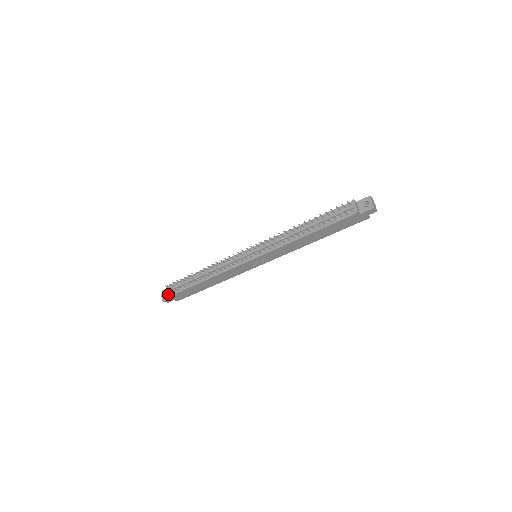
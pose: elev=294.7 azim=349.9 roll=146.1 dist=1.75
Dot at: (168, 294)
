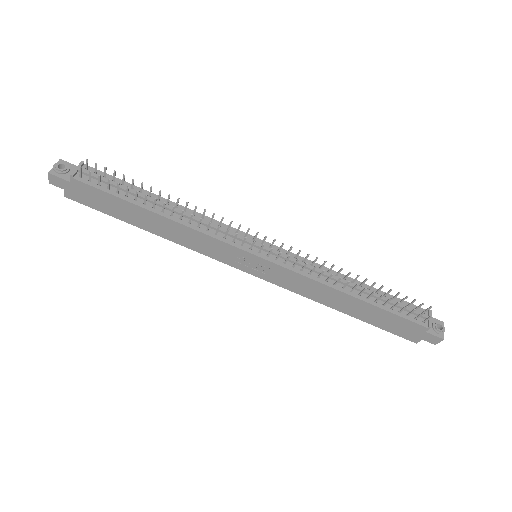
Dot at: (75, 173)
